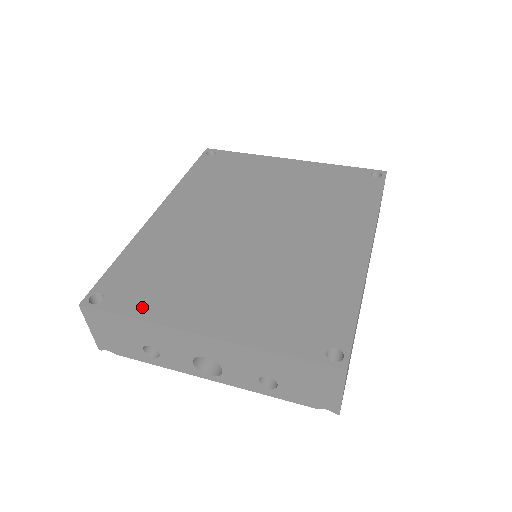
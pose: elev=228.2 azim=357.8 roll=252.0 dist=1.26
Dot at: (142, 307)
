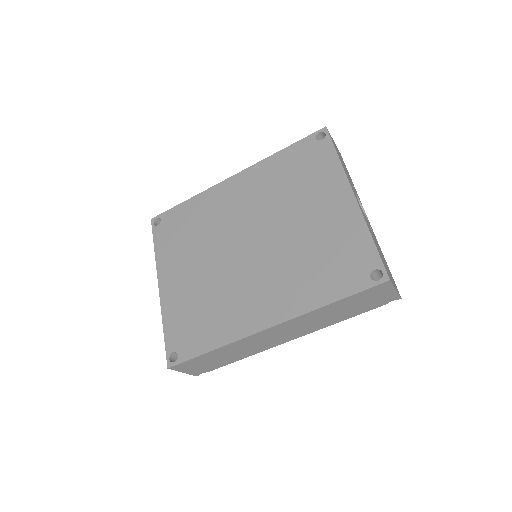
Dot at: (161, 246)
